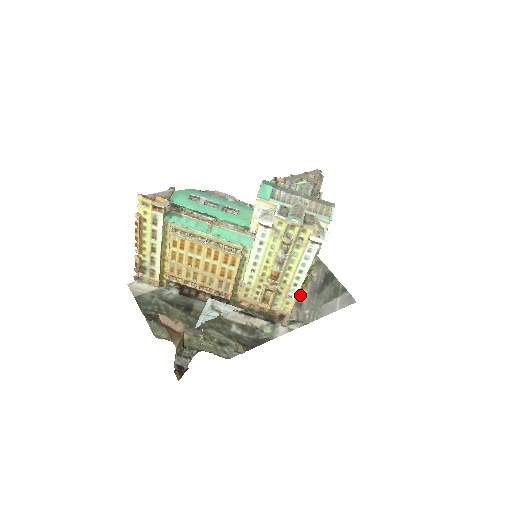
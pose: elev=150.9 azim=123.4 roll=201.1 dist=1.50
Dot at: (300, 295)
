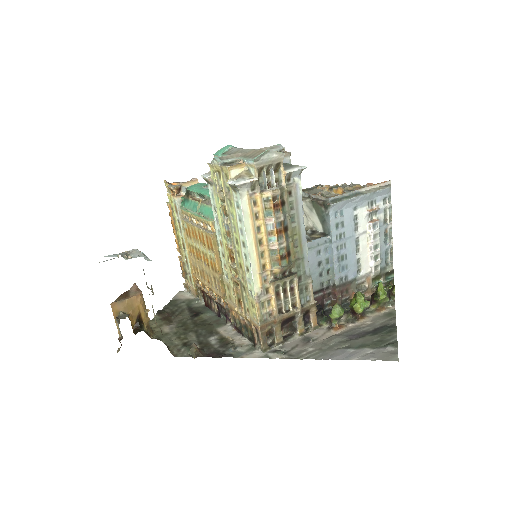
Dot at: (321, 333)
